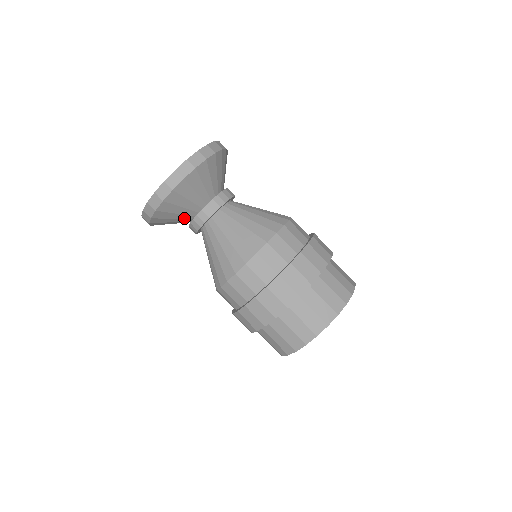
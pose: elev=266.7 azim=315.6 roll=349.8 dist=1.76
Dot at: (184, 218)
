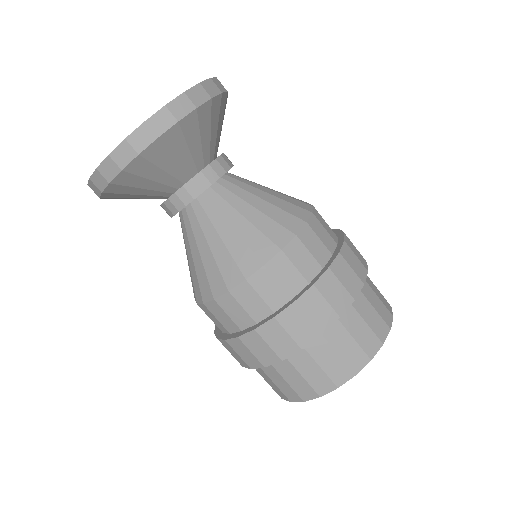
Dot at: occluded
